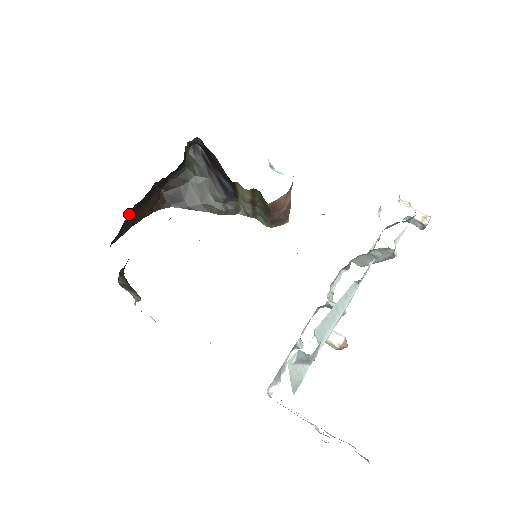
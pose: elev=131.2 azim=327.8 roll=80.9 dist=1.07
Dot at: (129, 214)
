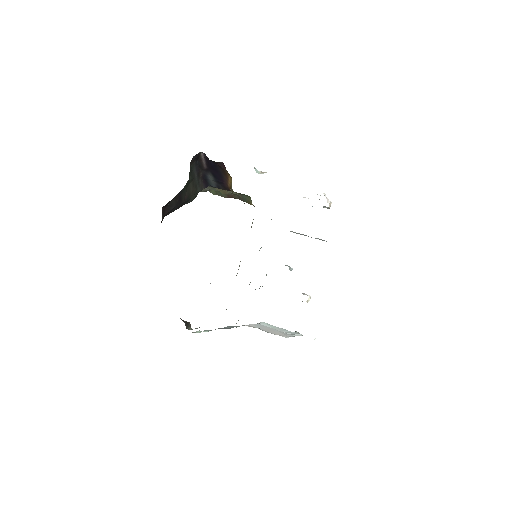
Dot at: occluded
